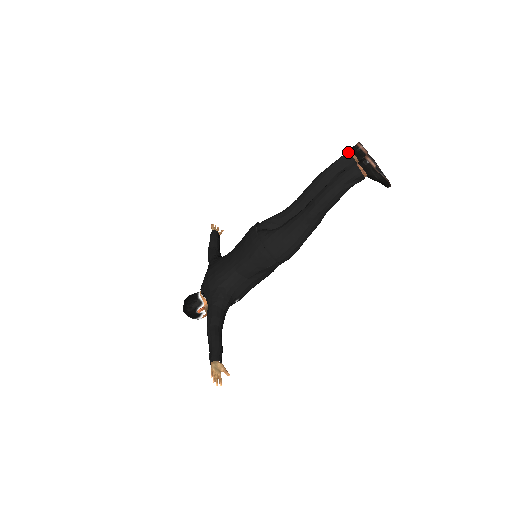
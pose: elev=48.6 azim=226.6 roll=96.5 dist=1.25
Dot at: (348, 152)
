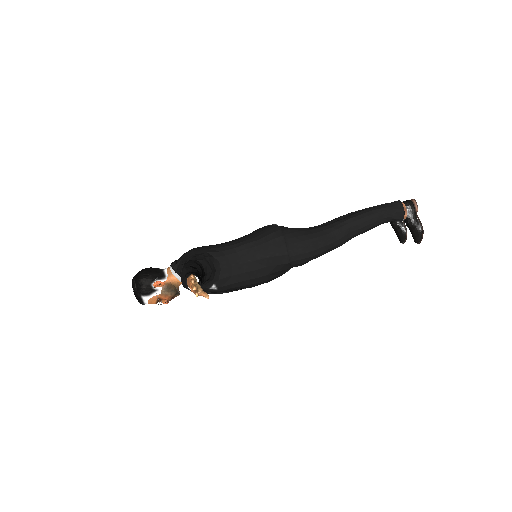
Dot at: occluded
